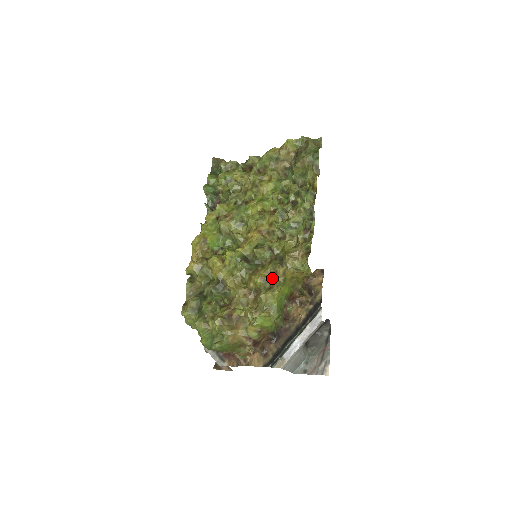
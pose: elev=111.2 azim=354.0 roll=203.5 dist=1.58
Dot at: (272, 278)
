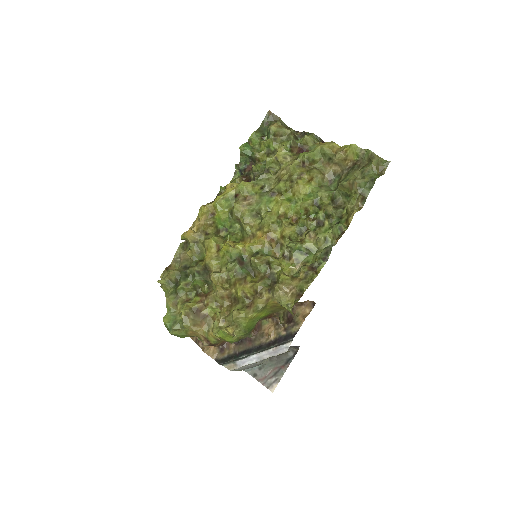
Dot at: (254, 298)
